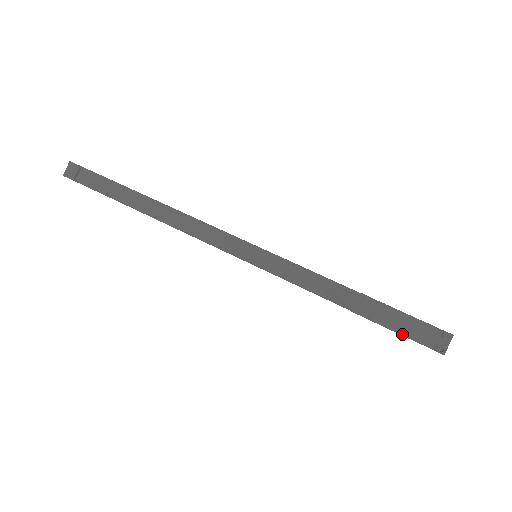
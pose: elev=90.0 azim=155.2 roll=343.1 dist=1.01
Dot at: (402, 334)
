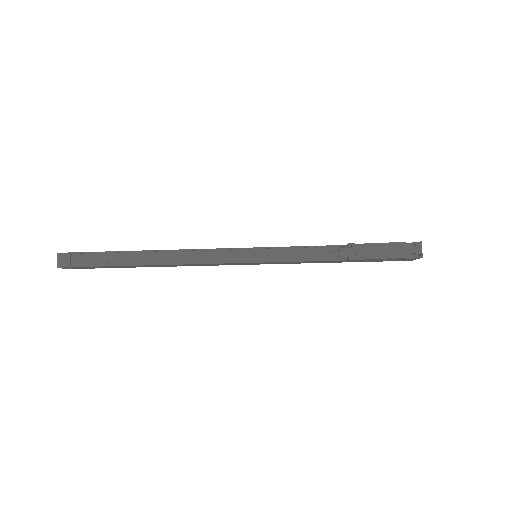
Dot at: (390, 258)
